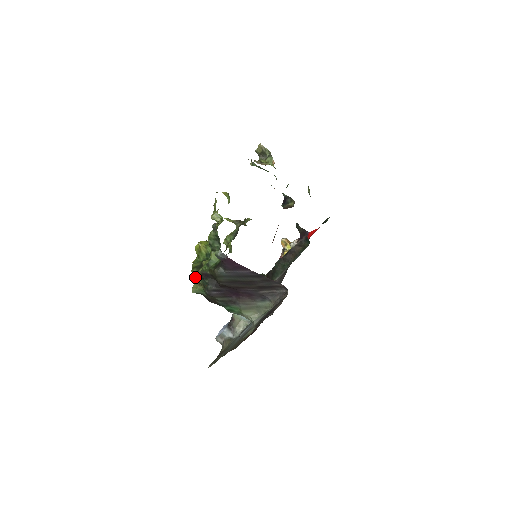
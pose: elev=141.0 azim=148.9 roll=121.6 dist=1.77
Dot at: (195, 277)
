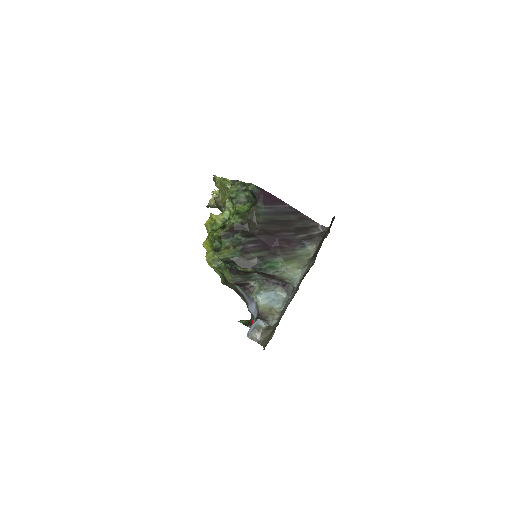
Dot at: (222, 236)
